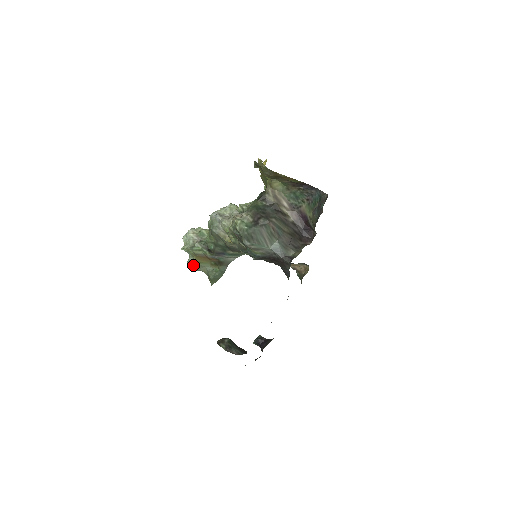
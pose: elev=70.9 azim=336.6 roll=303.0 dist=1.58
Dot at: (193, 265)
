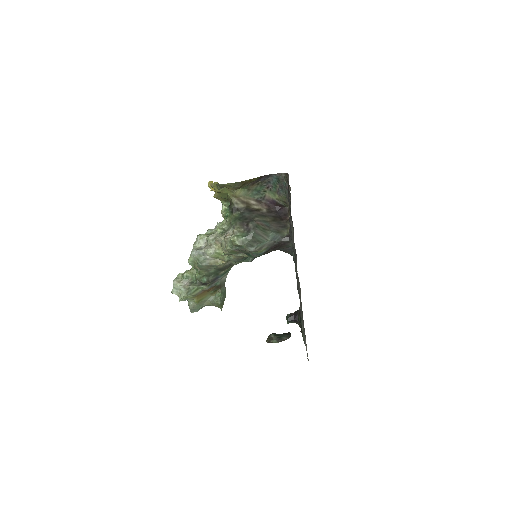
Dot at: (196, 306)
